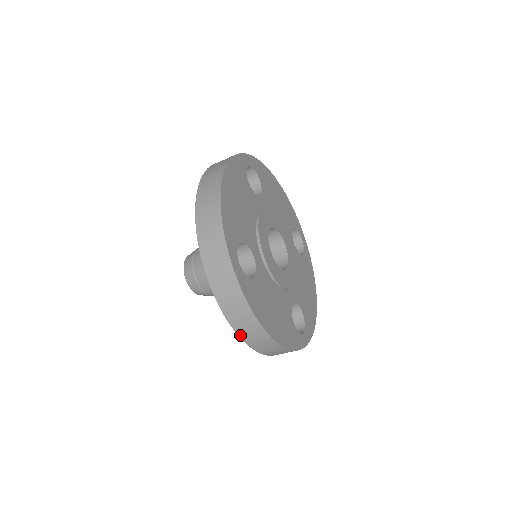
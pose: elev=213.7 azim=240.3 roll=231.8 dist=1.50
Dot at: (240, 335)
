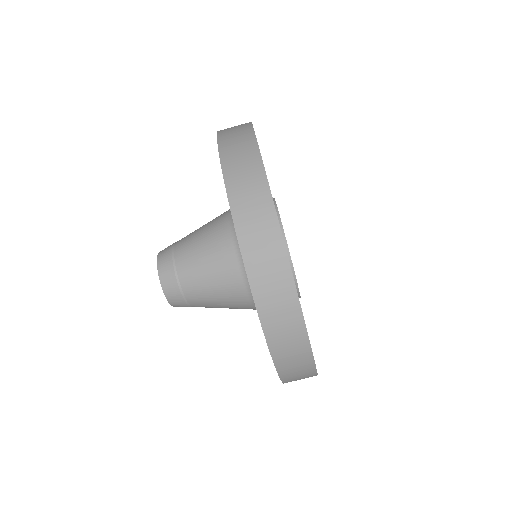
Dot at: (244, 253)
